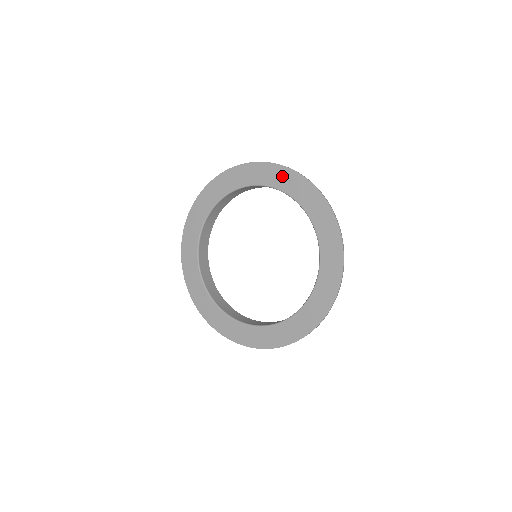
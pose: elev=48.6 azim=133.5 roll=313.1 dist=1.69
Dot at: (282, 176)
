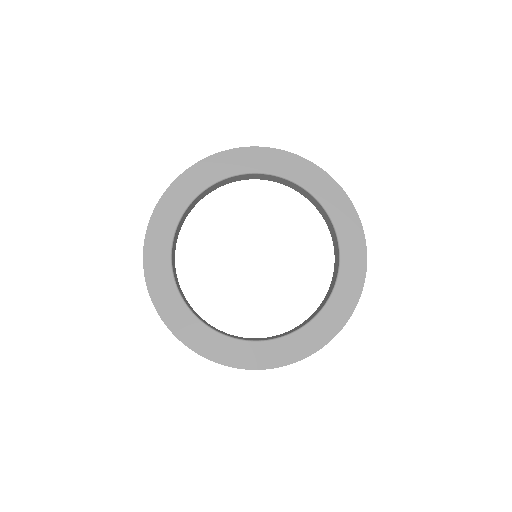
Dot at: (338, 200)
